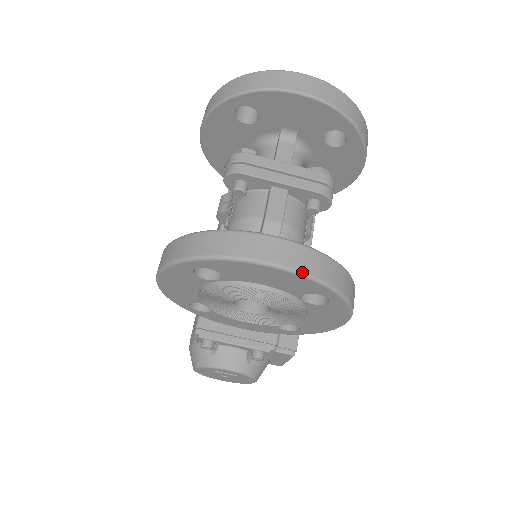
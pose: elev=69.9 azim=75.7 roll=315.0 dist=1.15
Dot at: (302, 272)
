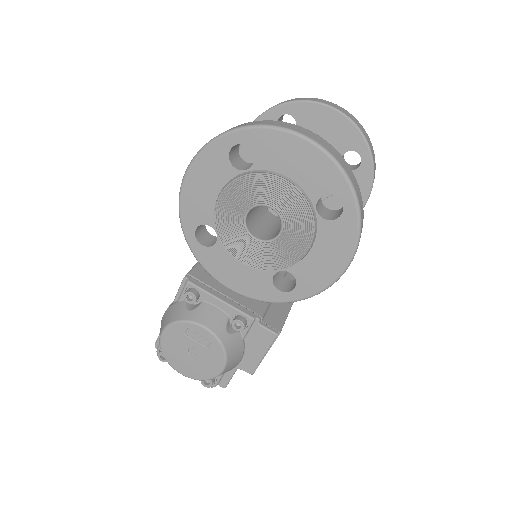
Dot at: (331, 154)
